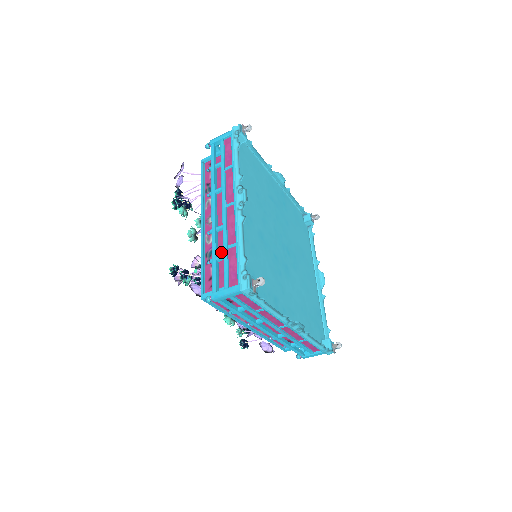
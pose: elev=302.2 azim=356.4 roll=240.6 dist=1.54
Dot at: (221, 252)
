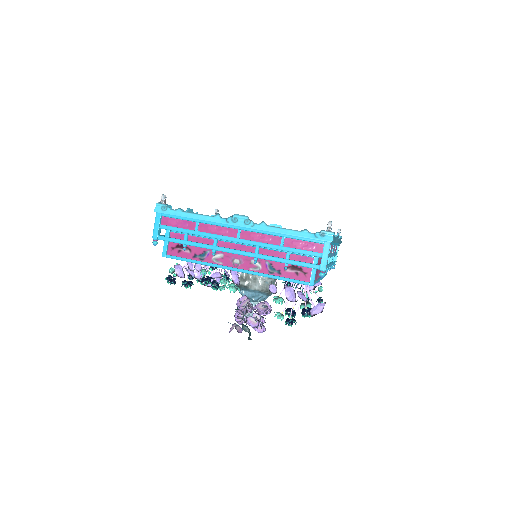
Dot at: occluded
